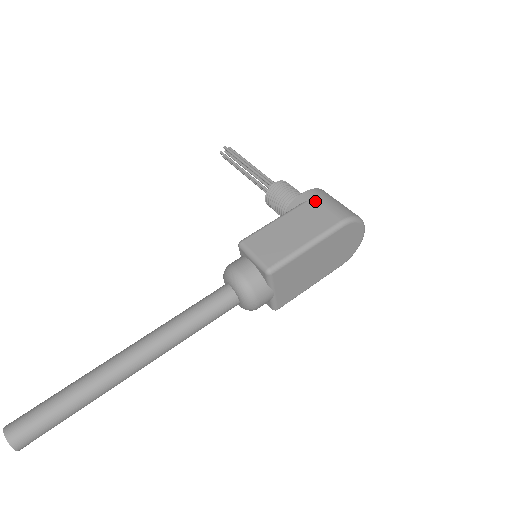
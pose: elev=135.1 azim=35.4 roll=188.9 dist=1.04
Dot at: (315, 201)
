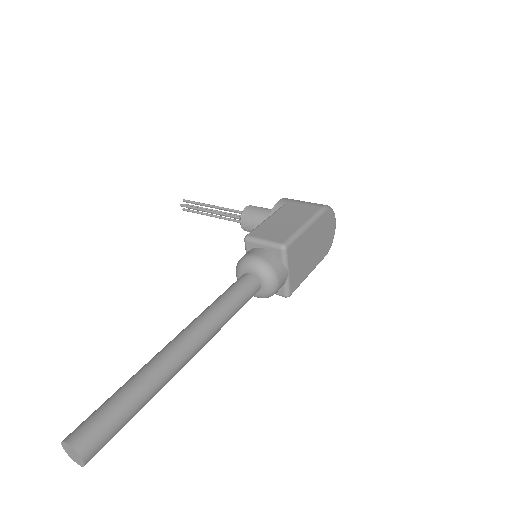
Dot at: (292, 202)
